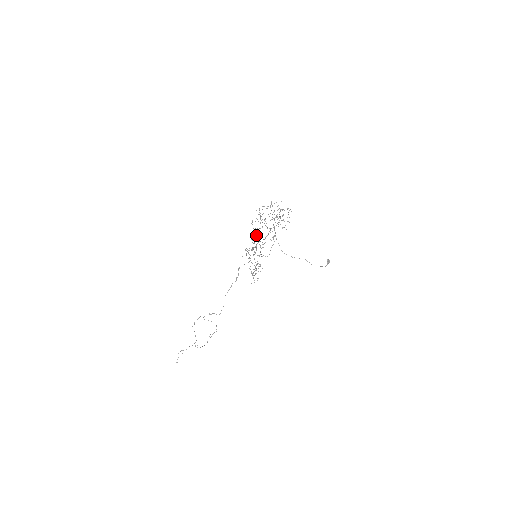
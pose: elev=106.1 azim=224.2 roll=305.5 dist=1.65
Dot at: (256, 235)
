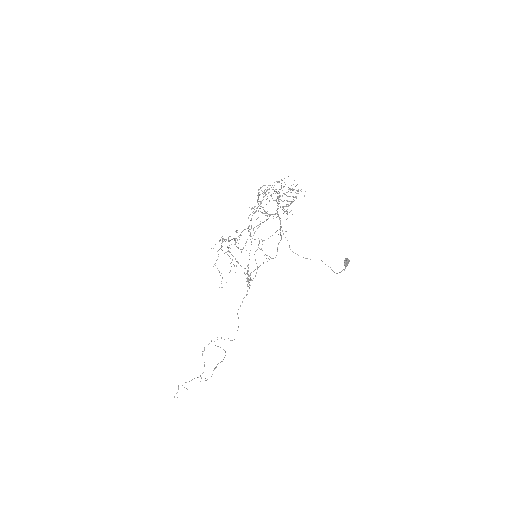
Dot at: occluded
